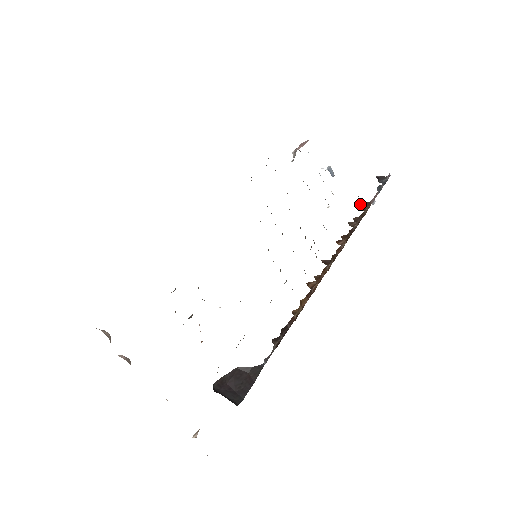
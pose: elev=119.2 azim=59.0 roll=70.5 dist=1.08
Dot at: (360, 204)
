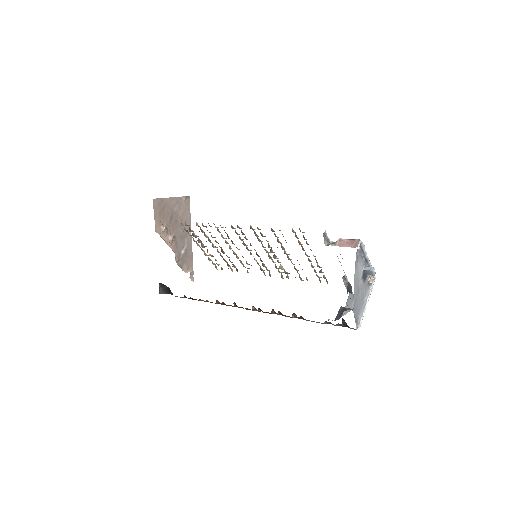
Dot at: (343, 308)
